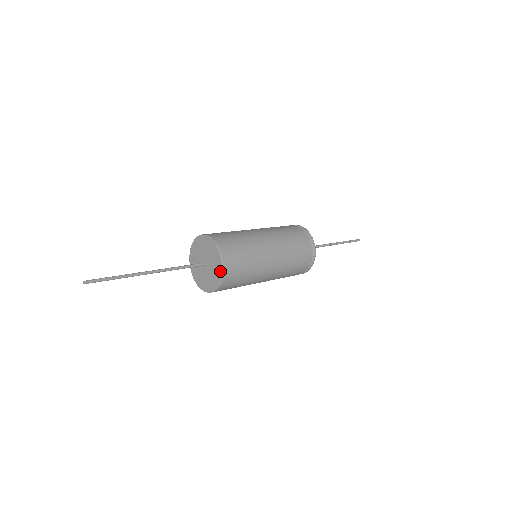
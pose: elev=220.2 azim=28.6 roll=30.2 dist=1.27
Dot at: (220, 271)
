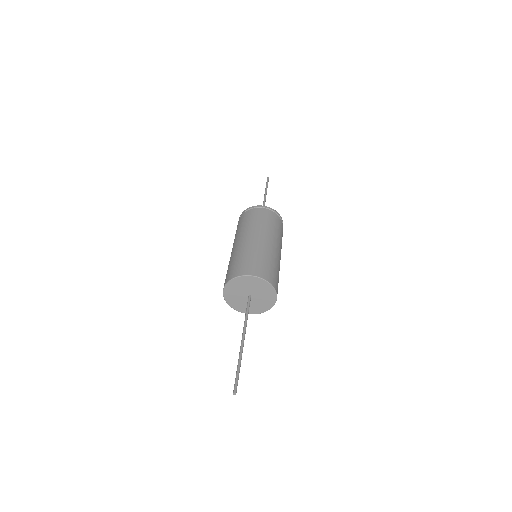
Dot at: (259, 280)
